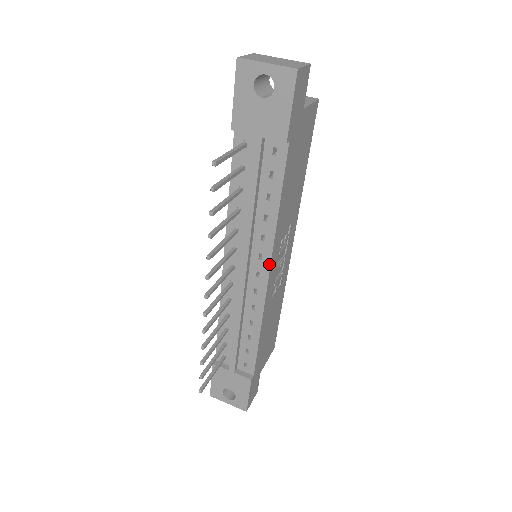
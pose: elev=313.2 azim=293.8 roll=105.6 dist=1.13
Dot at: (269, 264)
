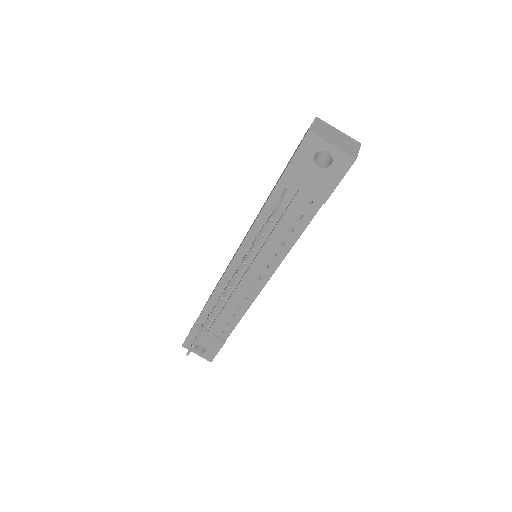
Dot at: (272, 274)
